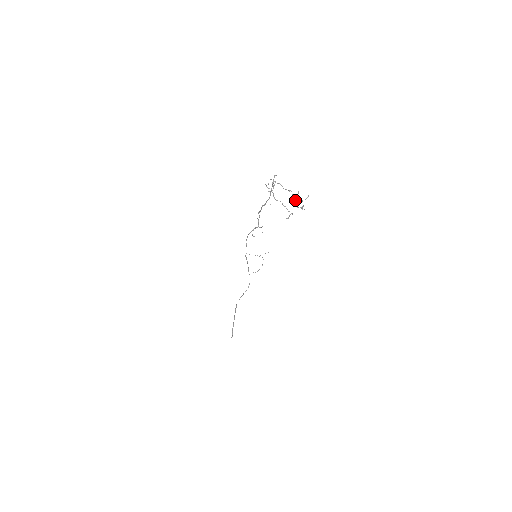
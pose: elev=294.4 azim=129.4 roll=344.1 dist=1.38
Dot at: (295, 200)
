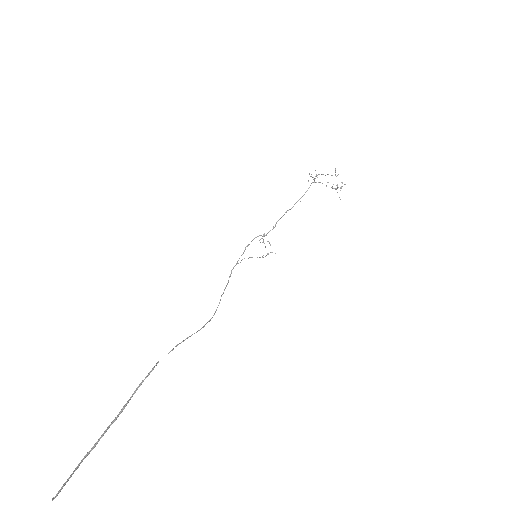
Dot at: (333, 188)
